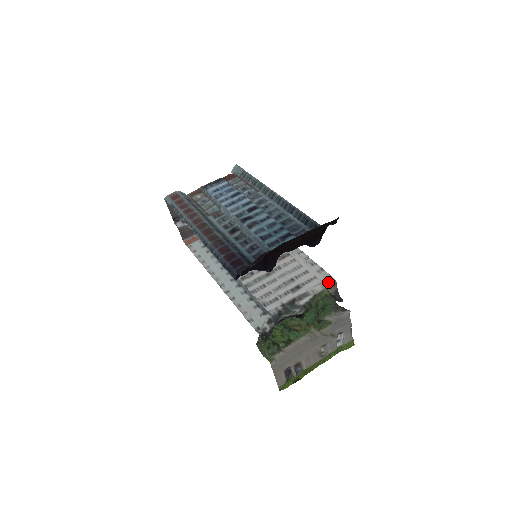
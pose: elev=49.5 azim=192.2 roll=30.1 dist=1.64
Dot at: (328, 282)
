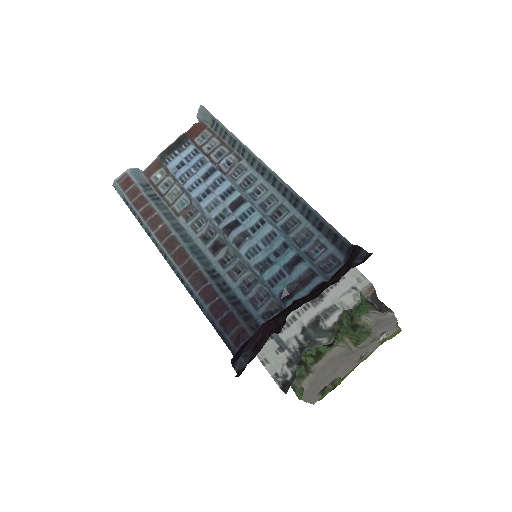
Dot at: (361, 288)
